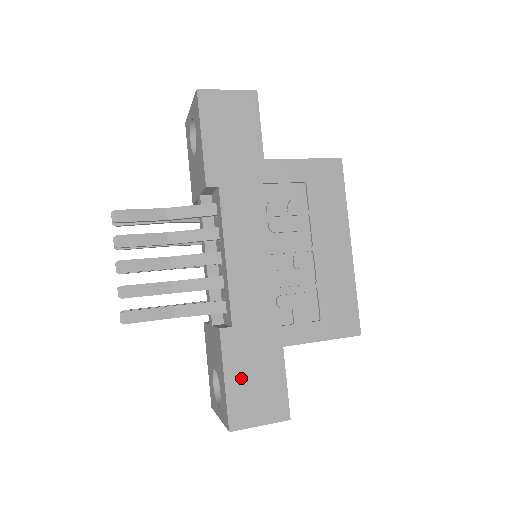
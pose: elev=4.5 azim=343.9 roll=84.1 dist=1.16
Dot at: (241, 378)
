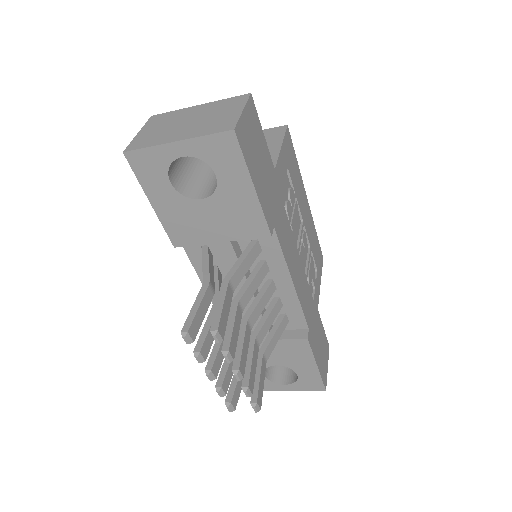
Dot at: (319, 354)
